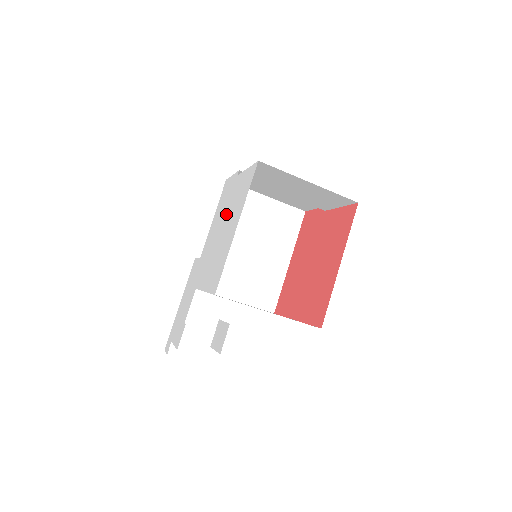
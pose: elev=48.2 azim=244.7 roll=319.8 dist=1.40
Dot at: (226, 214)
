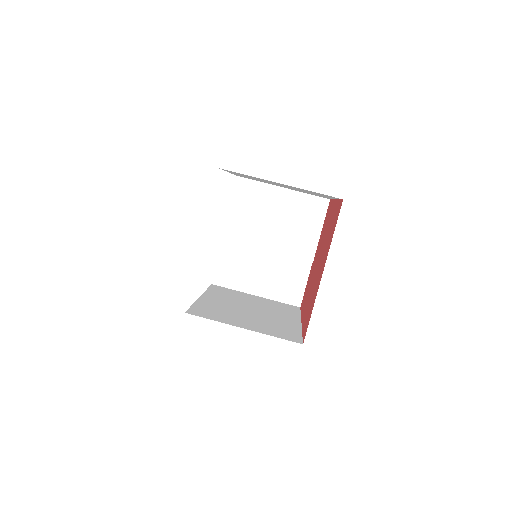
Dot at: occluded
